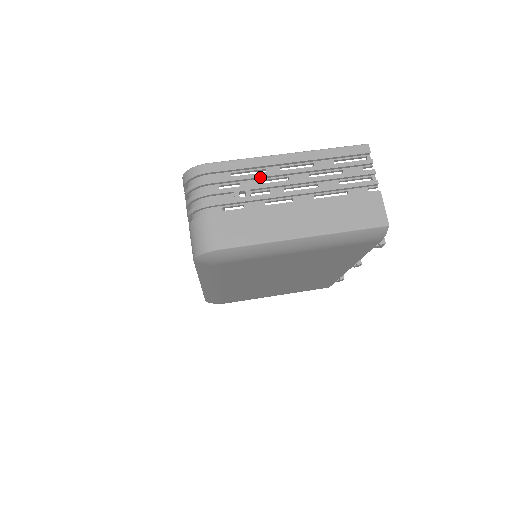
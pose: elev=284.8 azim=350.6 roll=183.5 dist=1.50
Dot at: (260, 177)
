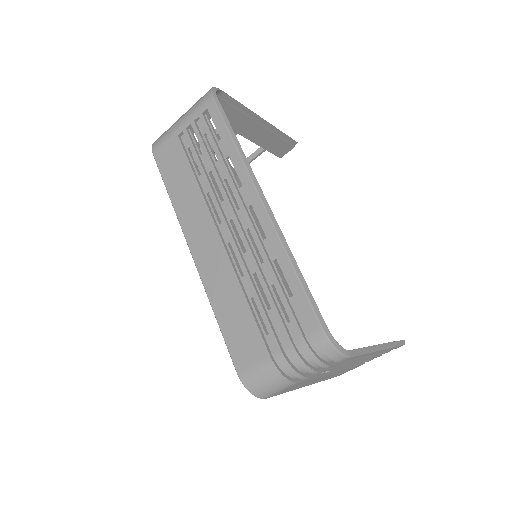
Dot at: (350, 362)
